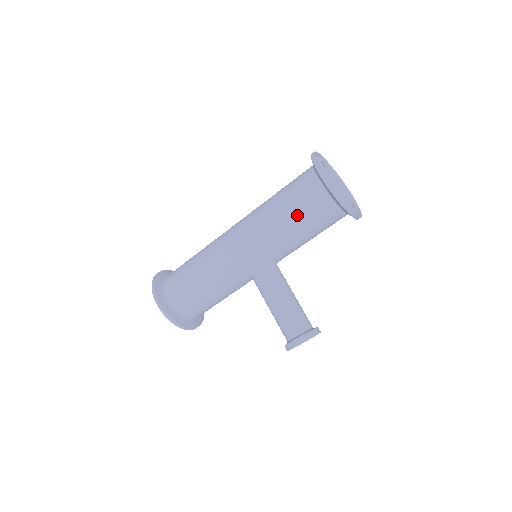
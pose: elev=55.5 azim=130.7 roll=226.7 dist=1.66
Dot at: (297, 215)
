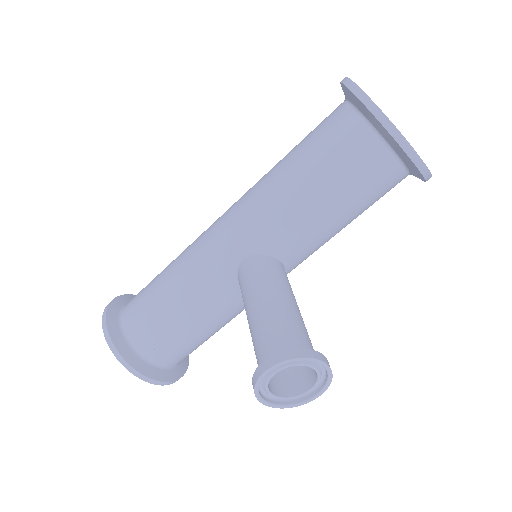
Dot at: (309, 156)
